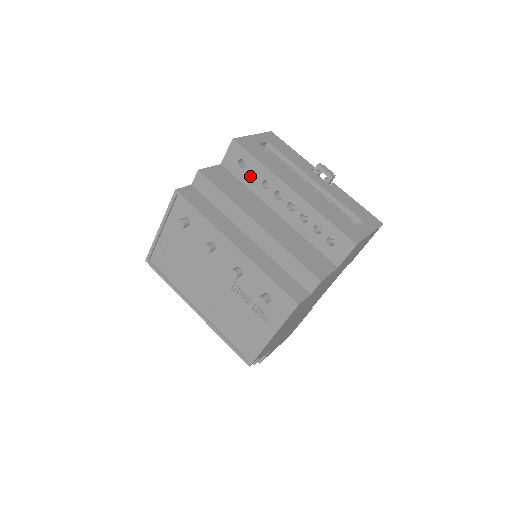
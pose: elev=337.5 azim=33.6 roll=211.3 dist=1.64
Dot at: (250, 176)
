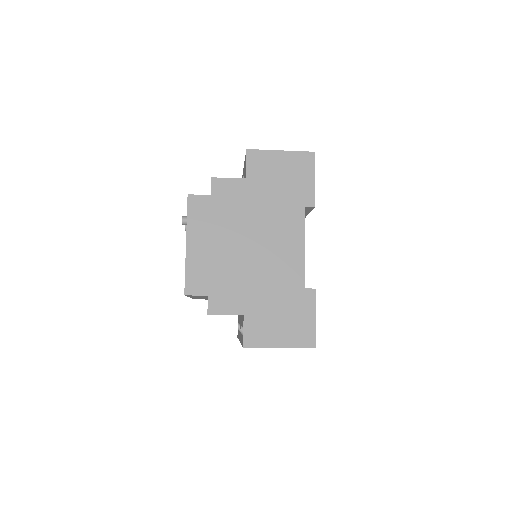
Dot at: occluded
